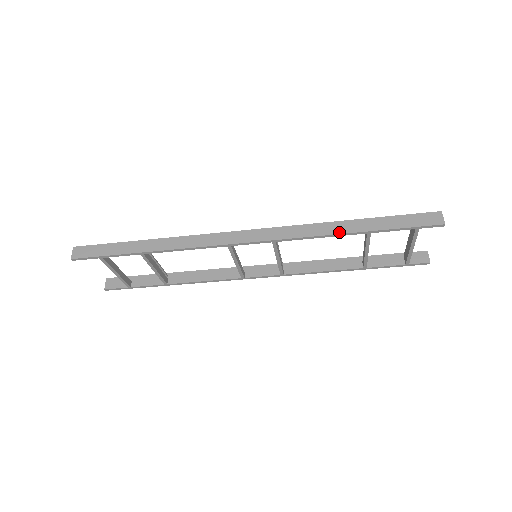
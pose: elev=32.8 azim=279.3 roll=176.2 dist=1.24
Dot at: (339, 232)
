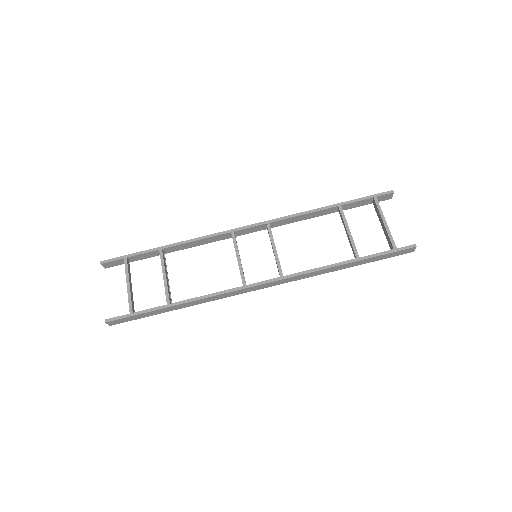
Dot at: (317, 209)
